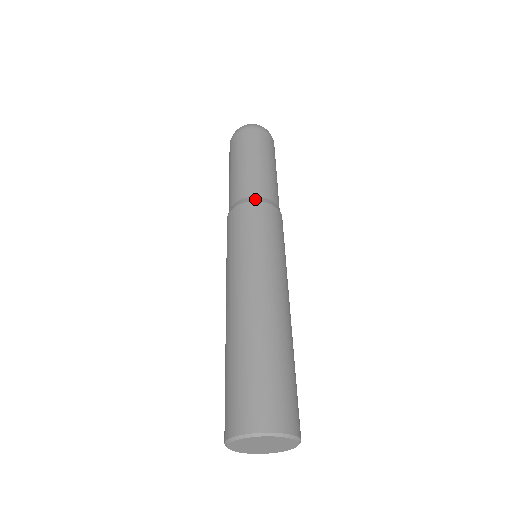
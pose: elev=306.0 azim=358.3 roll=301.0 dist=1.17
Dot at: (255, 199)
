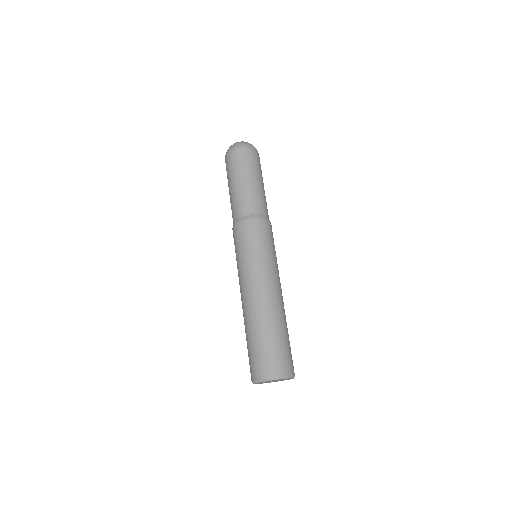
Dot at: (243, 219)
